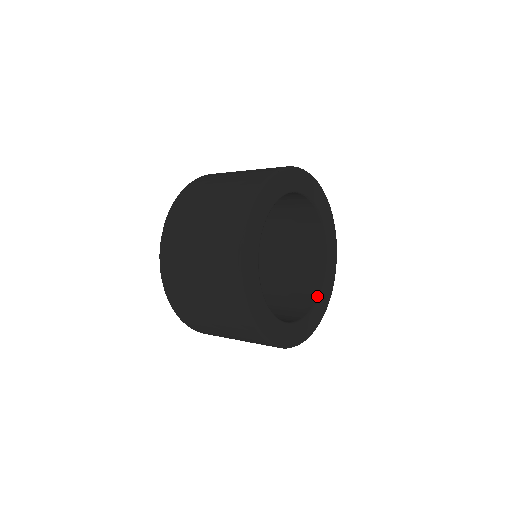
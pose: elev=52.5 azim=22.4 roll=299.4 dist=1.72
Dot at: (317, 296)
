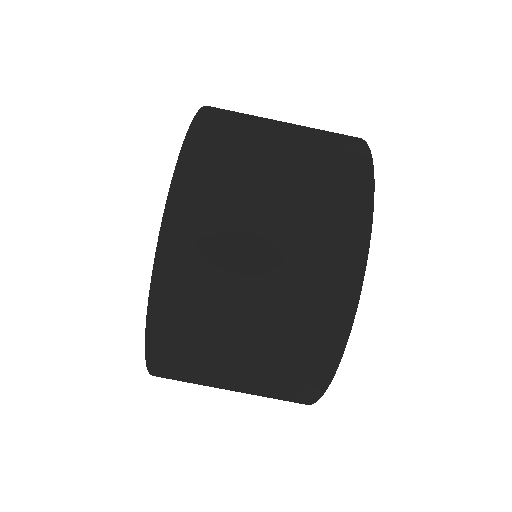
Dot at: occluded
